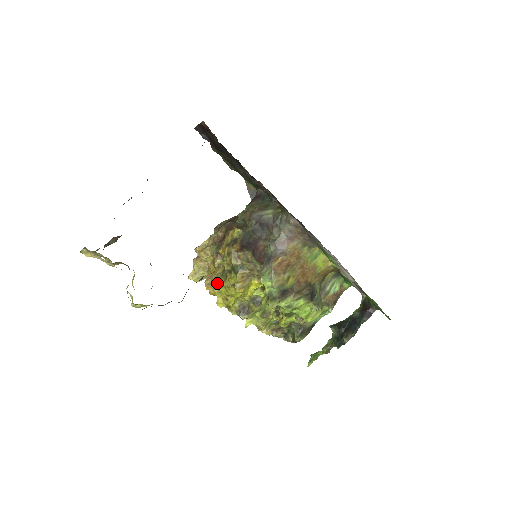
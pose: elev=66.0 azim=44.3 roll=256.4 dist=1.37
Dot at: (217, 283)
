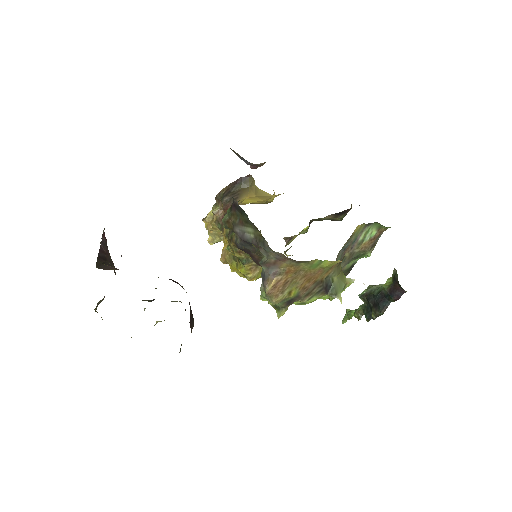
Dot at: (231, 266)
